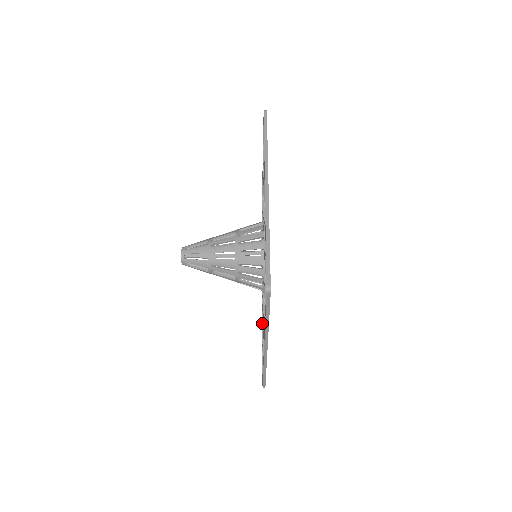
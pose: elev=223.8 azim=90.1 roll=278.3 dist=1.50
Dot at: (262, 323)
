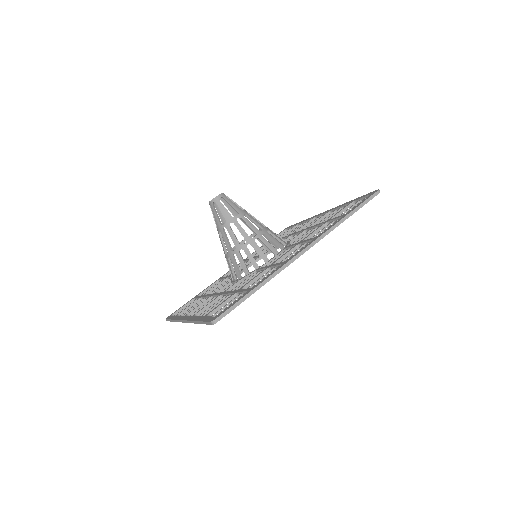
Dot at: (196, 316)
